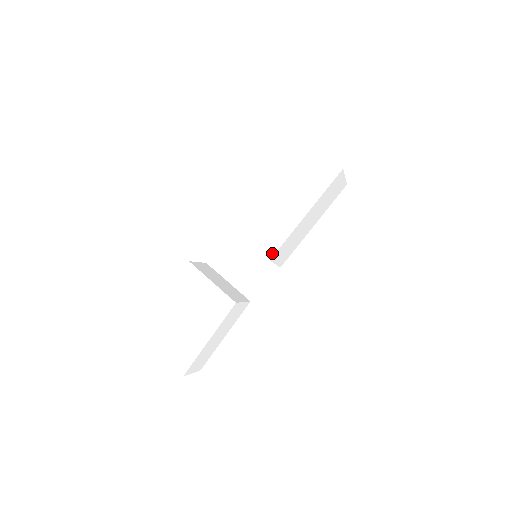
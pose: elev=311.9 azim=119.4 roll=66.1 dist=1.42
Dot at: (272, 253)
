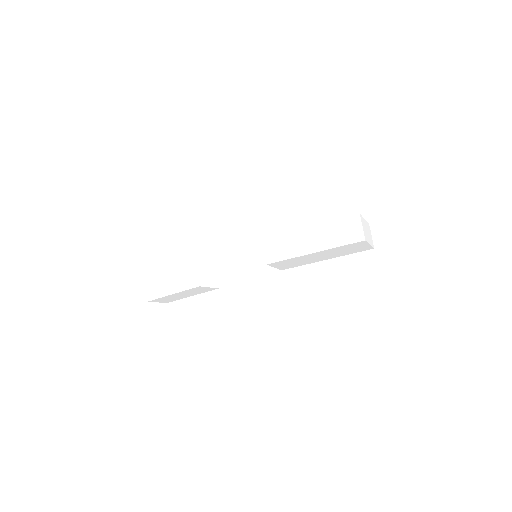
Dot at: (271, 261)
